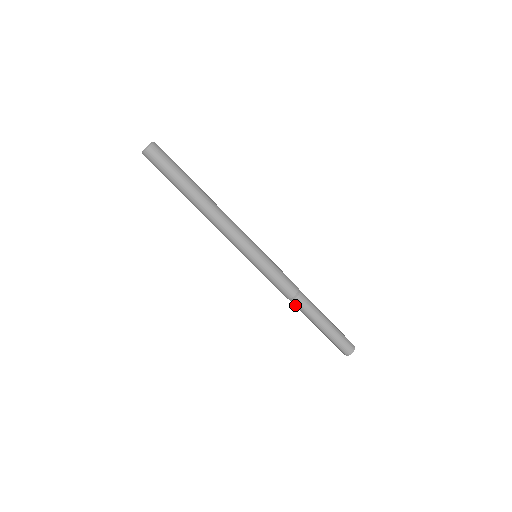
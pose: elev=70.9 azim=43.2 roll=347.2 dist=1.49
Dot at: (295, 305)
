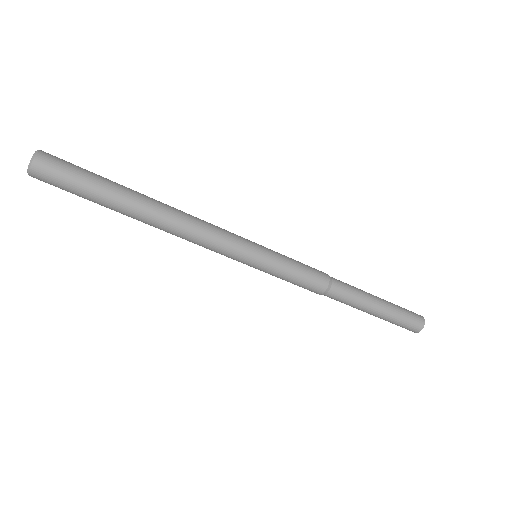
Dot at: occluded
